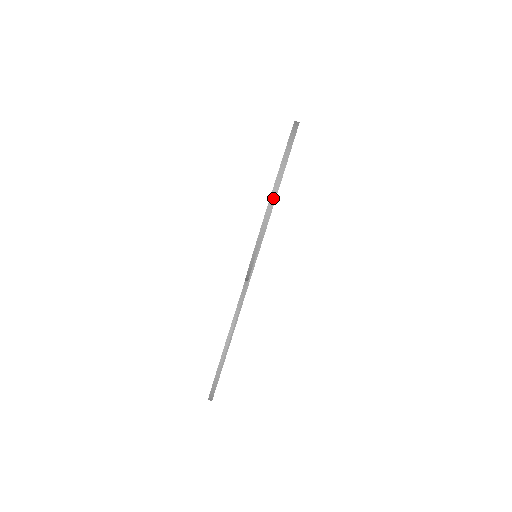
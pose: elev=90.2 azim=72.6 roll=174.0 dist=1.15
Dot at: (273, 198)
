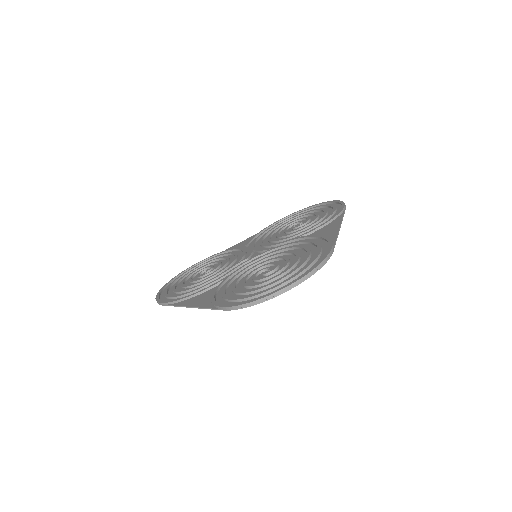
Dot at: (243, 306)
